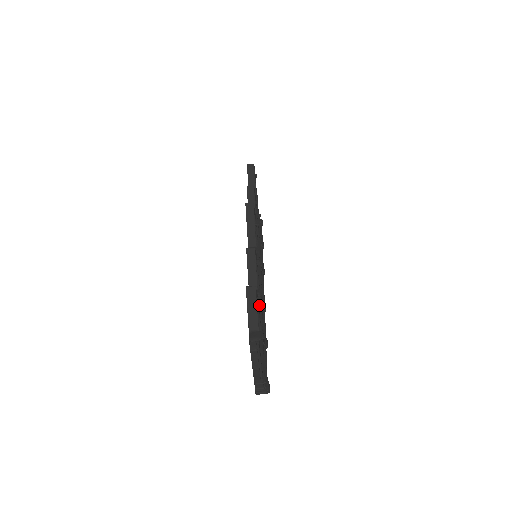
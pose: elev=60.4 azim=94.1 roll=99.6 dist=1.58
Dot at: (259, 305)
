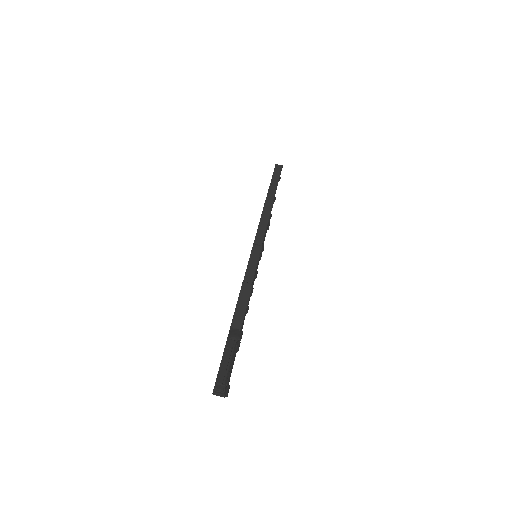
Dot at: occluded
